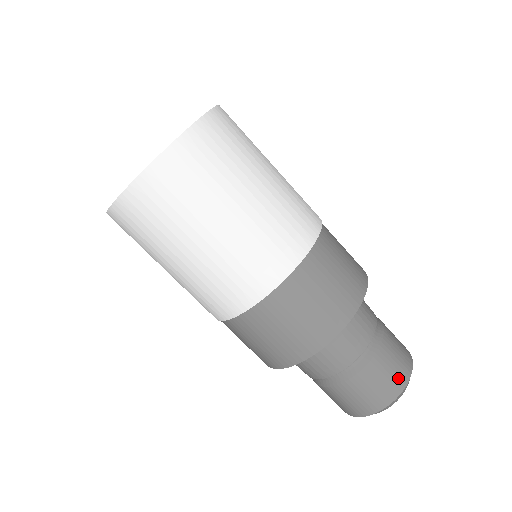
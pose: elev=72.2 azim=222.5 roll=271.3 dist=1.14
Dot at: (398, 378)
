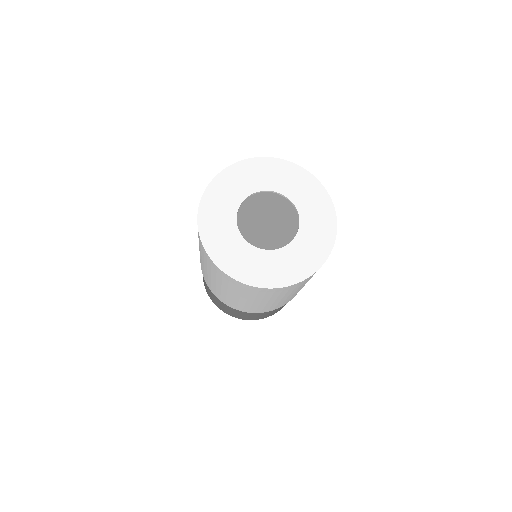
Dot at: occluded
